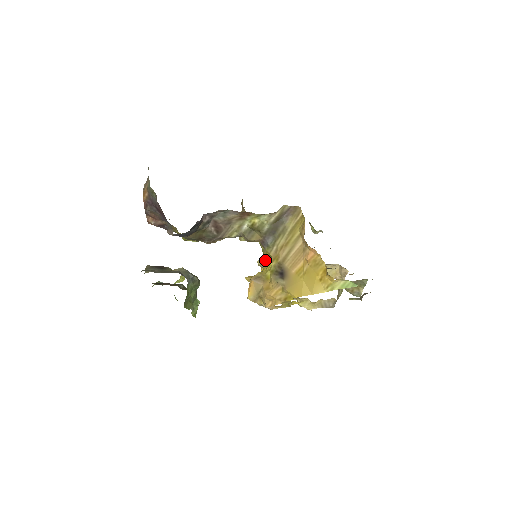
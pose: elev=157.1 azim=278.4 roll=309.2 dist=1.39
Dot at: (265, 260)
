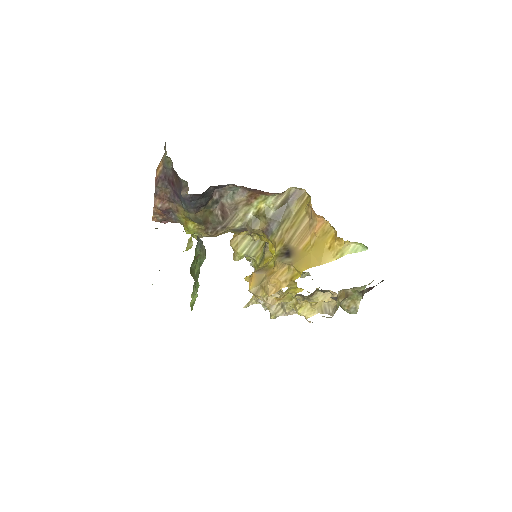
Dot at: (264, 264)
